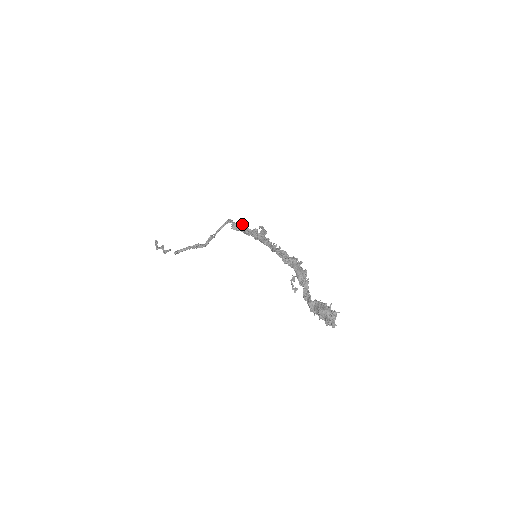
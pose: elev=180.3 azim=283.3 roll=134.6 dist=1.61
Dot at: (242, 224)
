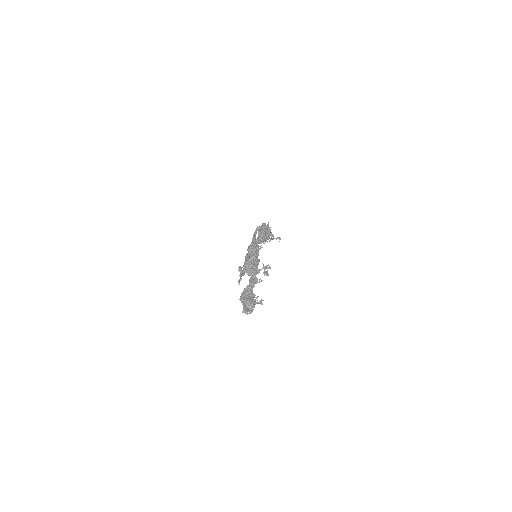
Dot at: occluded
